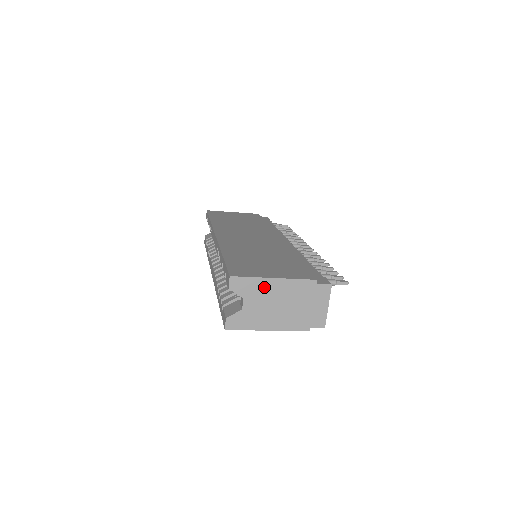
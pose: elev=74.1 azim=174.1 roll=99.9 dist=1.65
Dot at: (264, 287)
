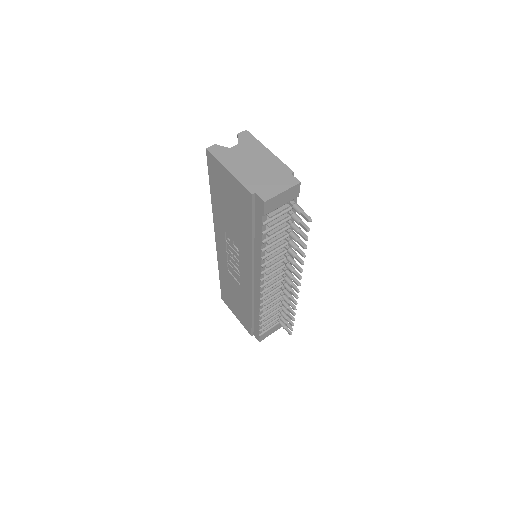
Dot at: (257, 149)
